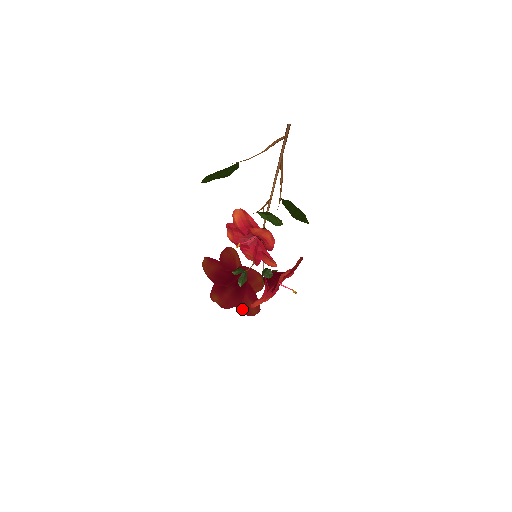
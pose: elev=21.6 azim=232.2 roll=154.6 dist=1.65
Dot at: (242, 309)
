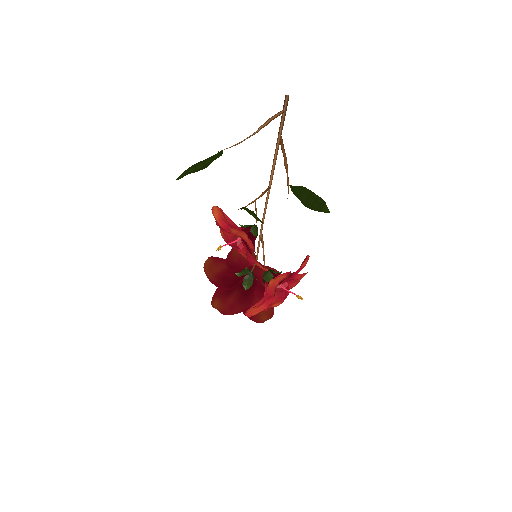
Dot at: occluded
